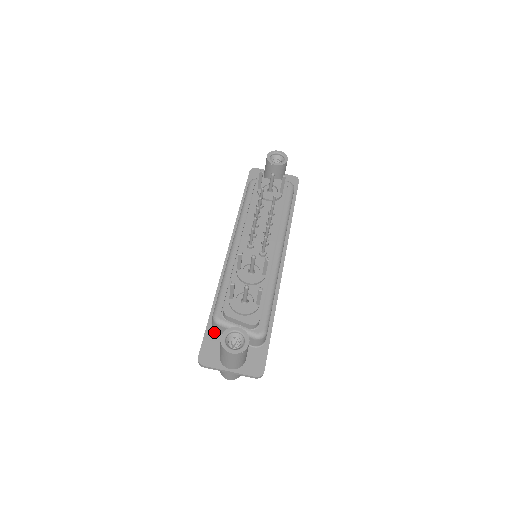
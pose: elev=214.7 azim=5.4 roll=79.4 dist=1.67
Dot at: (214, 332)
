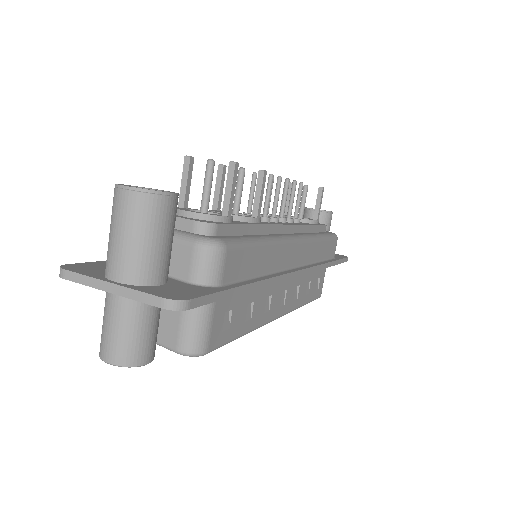
Dot at: occluded
